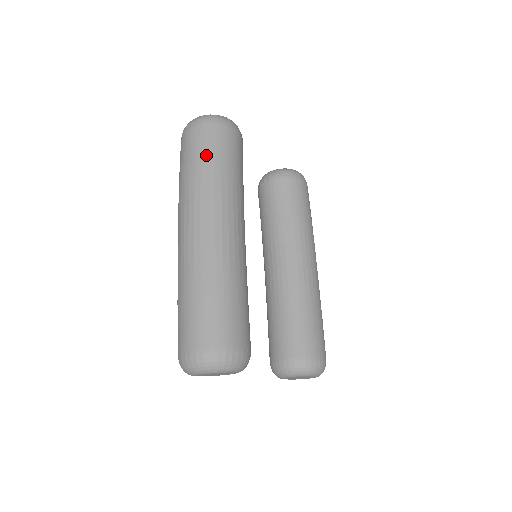
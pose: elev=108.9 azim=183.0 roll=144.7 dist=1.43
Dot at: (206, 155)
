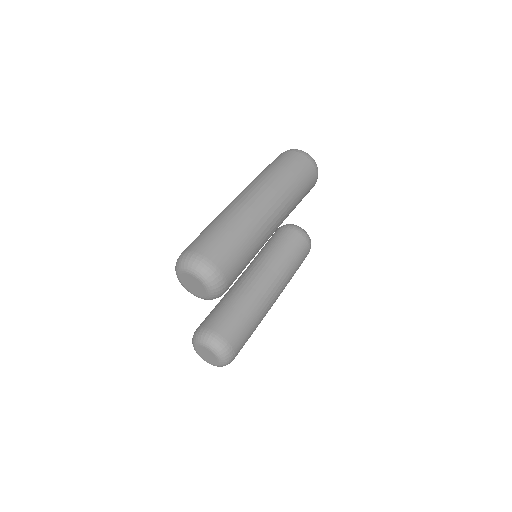
Dot at: (295, 172)
